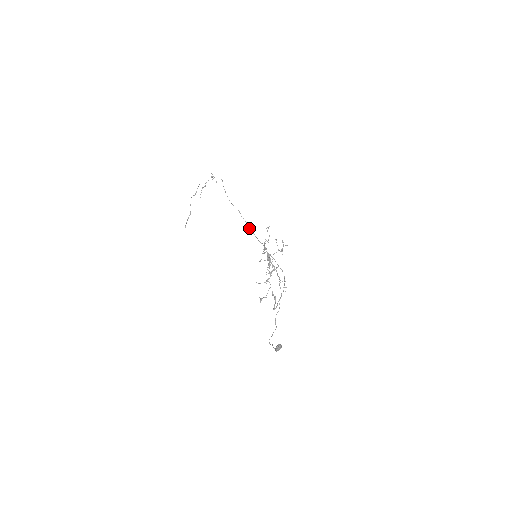
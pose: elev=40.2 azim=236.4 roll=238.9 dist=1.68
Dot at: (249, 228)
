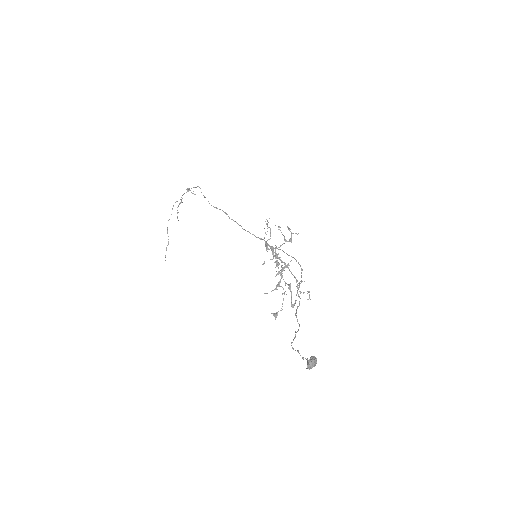
Dot at: occluded
